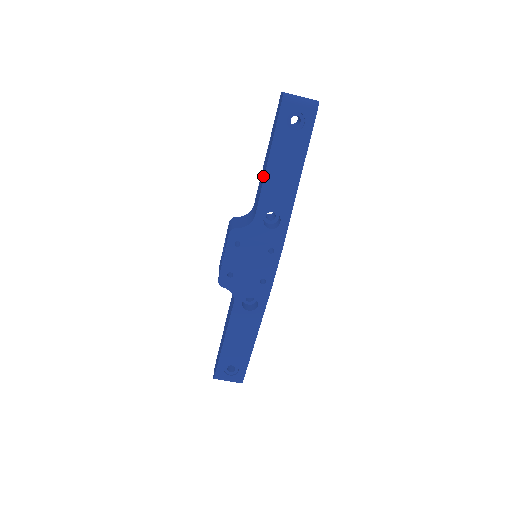
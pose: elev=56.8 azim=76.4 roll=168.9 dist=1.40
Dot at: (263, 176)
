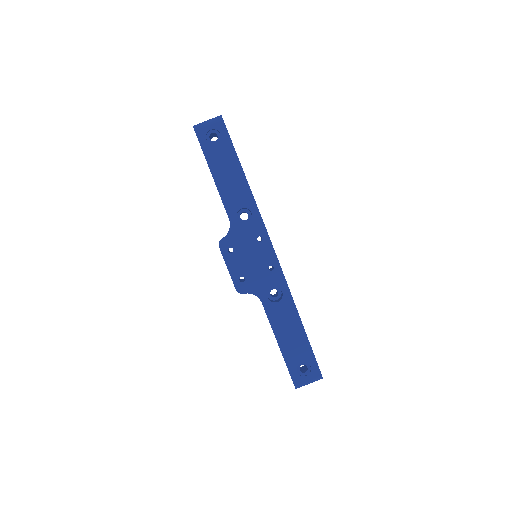
Dot at: occluded
